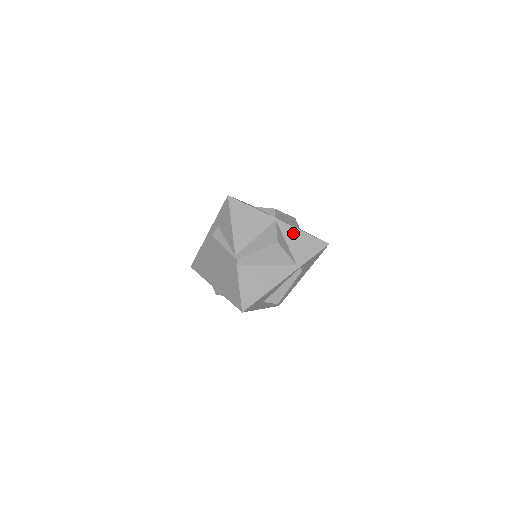
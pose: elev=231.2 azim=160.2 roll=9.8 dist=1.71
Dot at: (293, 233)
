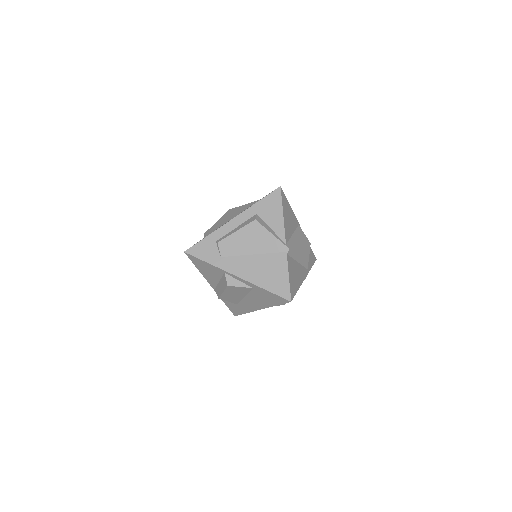
Dot at: occluded
